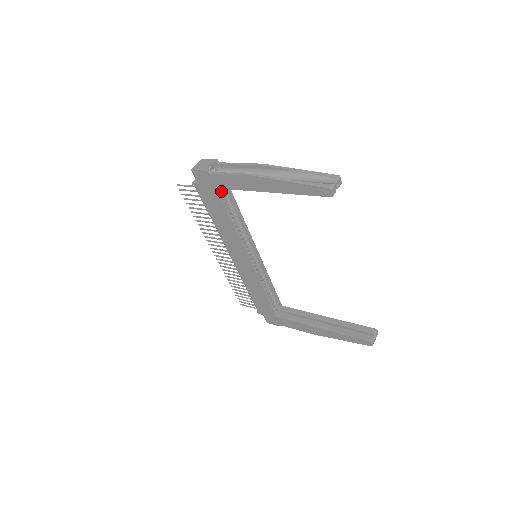
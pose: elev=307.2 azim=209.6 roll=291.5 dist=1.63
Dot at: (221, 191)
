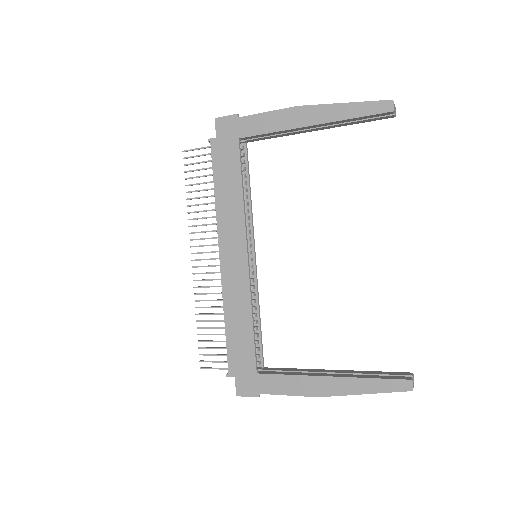
Dot at: occluded
